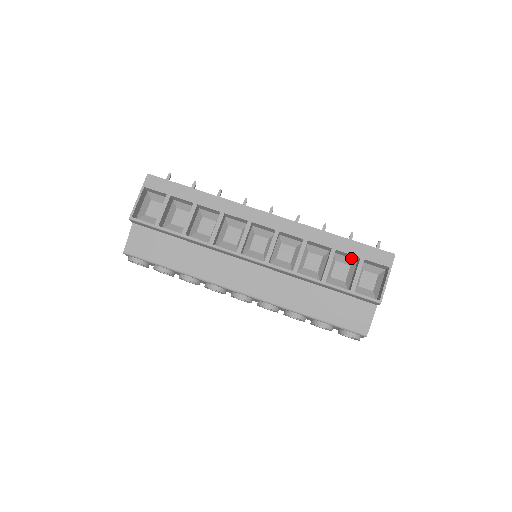
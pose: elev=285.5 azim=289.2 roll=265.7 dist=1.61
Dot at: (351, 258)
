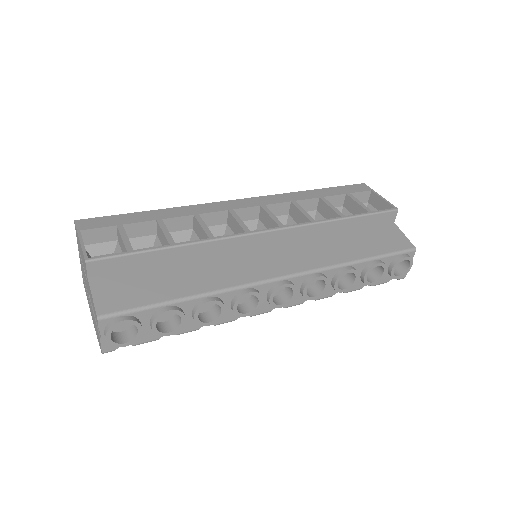
Dot at: (337, 207)
